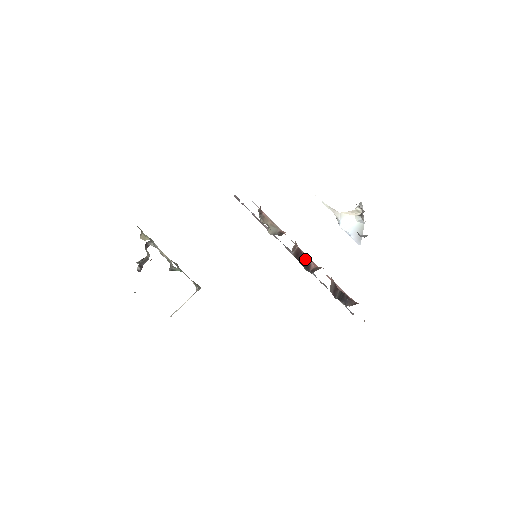
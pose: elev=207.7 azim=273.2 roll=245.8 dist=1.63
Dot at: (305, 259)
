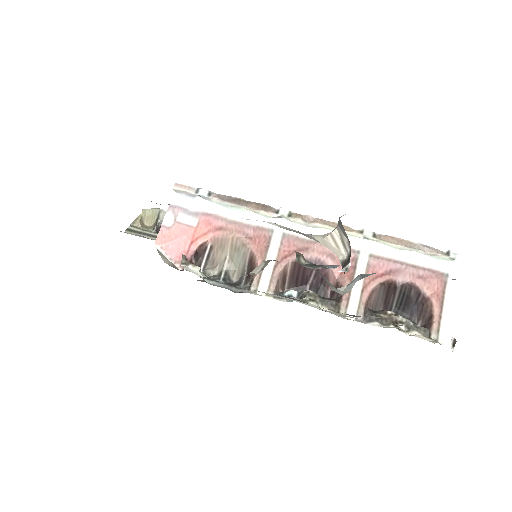
Dot at: occluded
